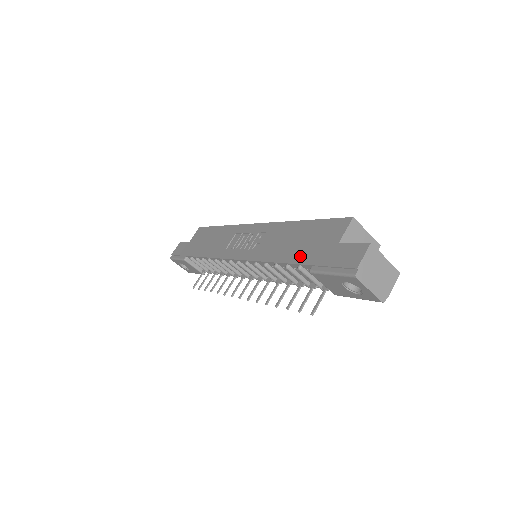
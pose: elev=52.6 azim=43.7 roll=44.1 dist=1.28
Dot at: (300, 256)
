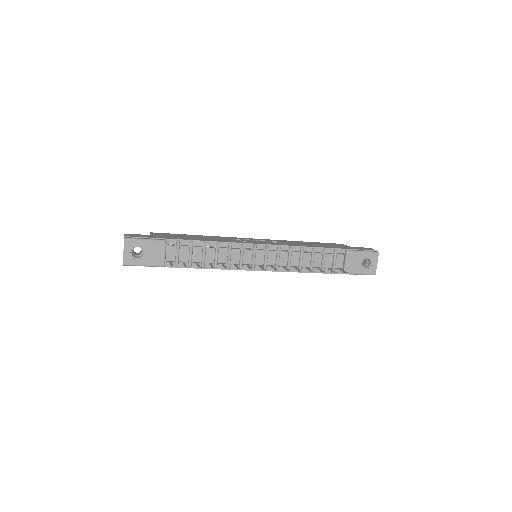
Dot at: (332, 247)
